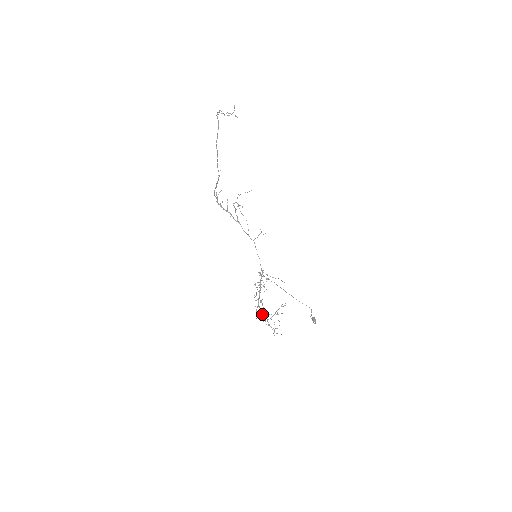
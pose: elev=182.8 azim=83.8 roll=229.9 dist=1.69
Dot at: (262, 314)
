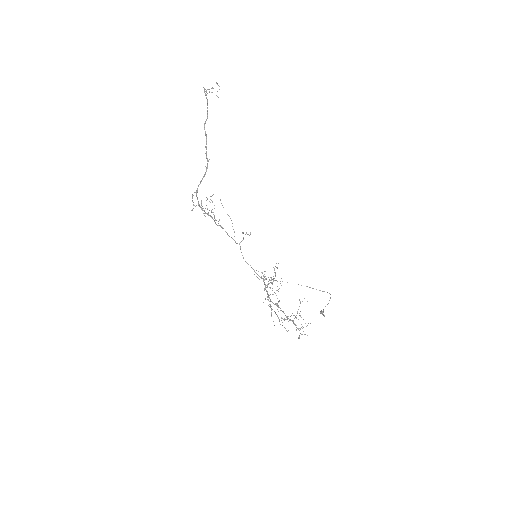
Dot at: (279, 320)
